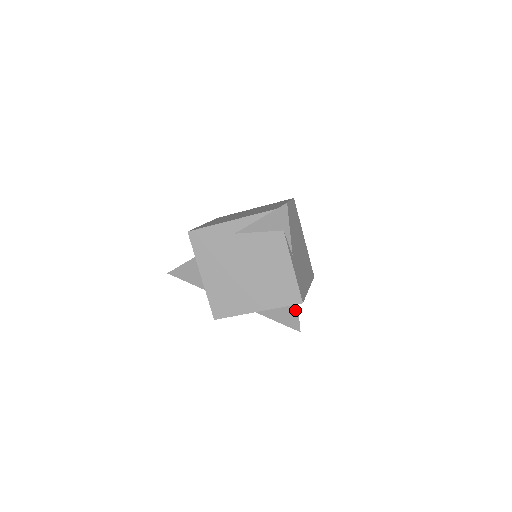
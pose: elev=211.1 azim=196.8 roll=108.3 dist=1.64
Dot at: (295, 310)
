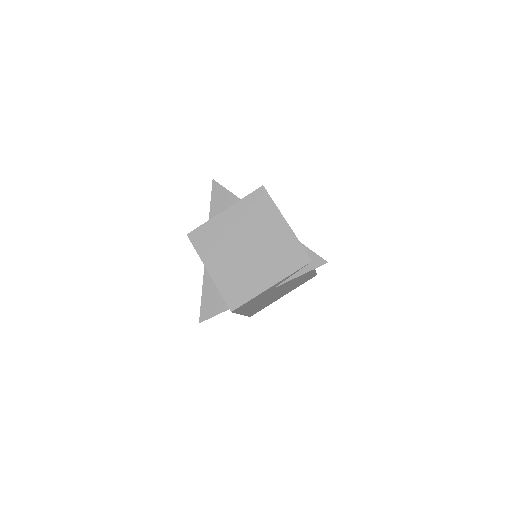
Dot at: occluded
